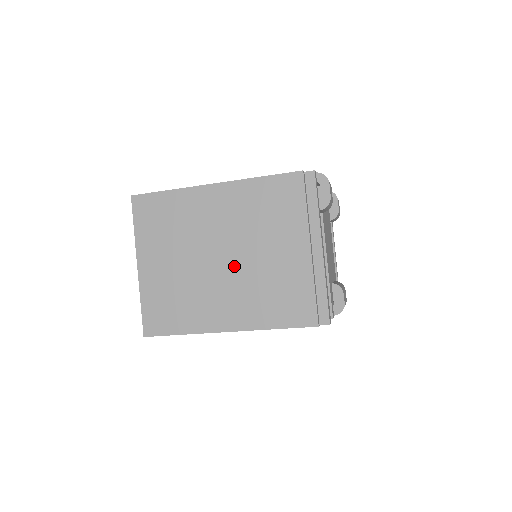
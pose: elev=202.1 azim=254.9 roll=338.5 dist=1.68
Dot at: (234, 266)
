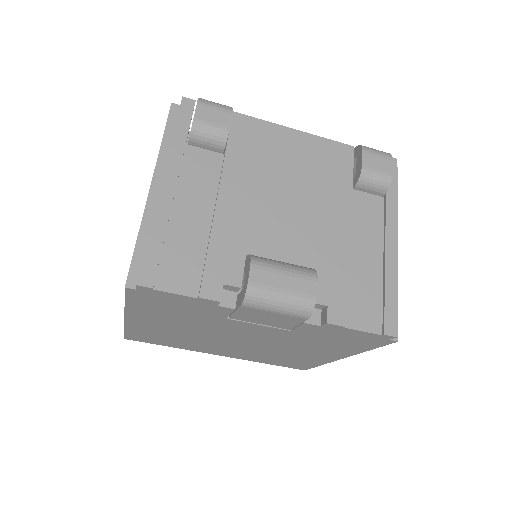
Dot at: occluded
